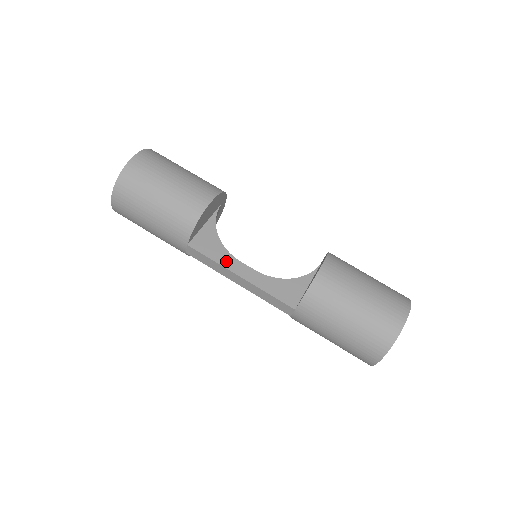
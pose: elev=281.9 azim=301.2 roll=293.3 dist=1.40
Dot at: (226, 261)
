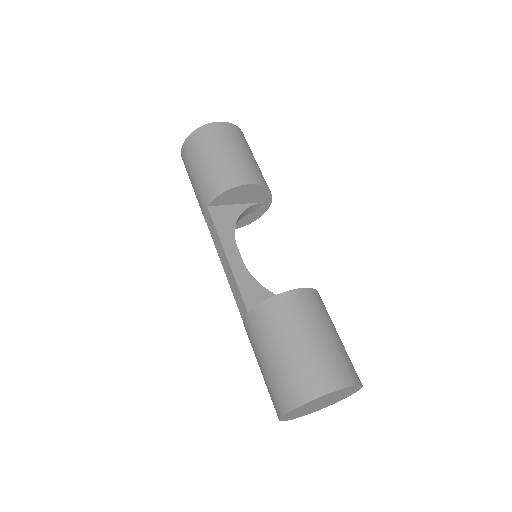
Dot at: (226, 238)
